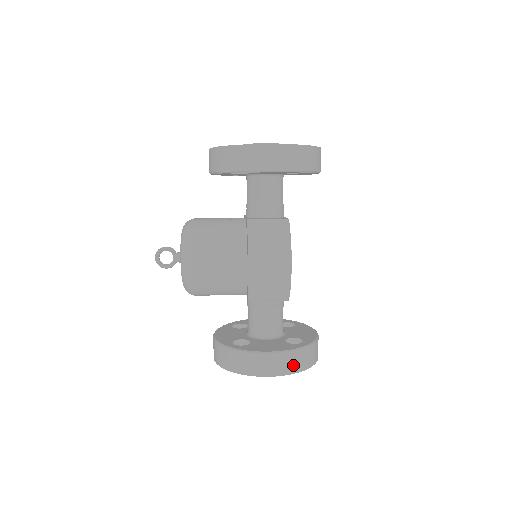
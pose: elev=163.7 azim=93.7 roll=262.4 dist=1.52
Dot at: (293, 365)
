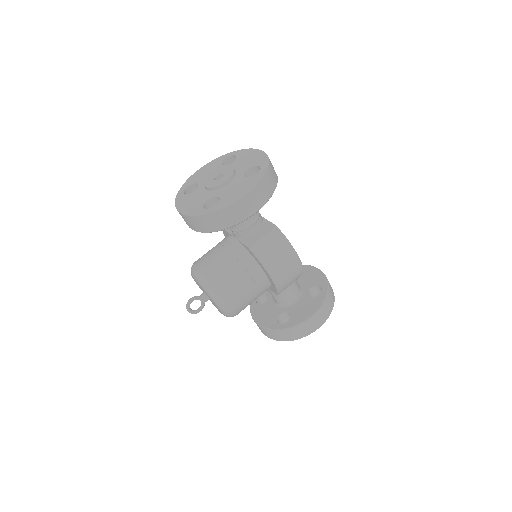
Dot at: (328, 310)
